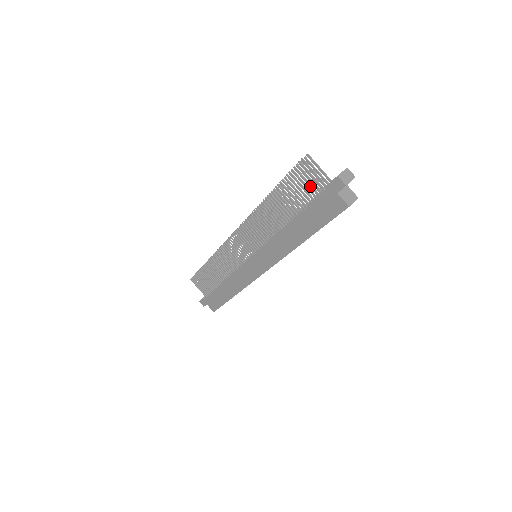
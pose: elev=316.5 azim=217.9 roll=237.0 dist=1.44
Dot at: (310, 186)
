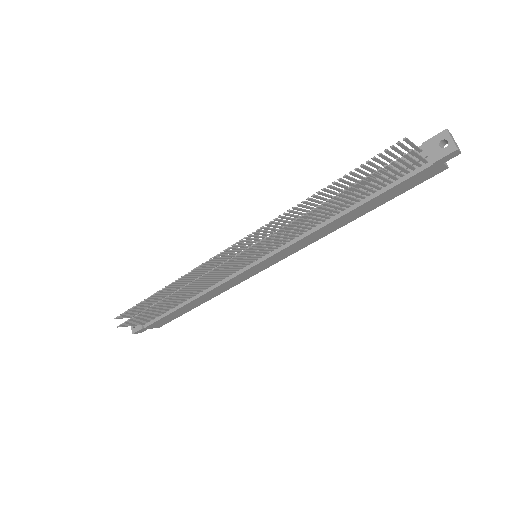
Dot at: (403, 170)
